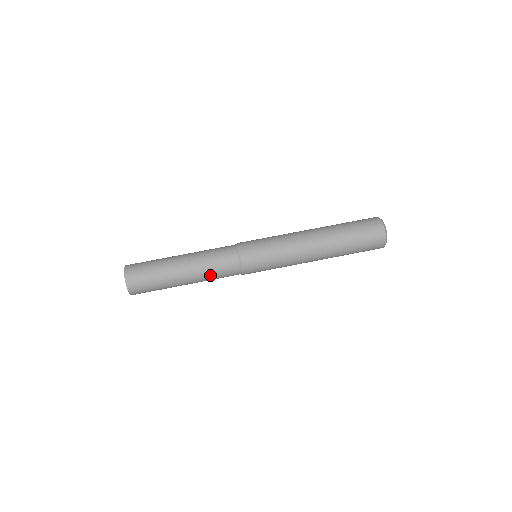
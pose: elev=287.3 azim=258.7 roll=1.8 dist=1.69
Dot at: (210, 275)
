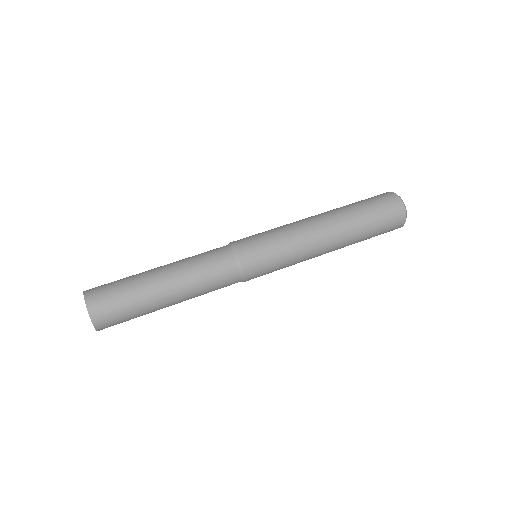
Dot at: (196, 265)
